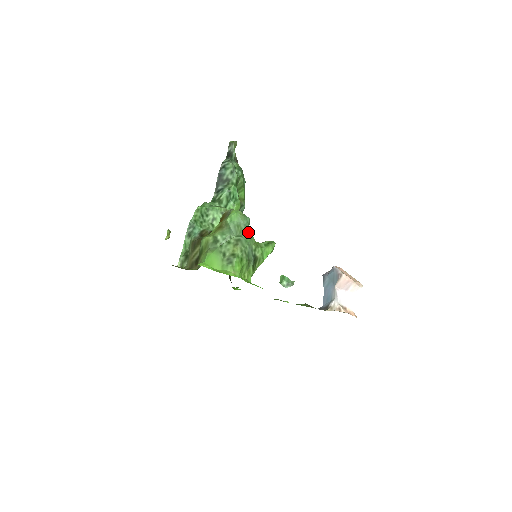
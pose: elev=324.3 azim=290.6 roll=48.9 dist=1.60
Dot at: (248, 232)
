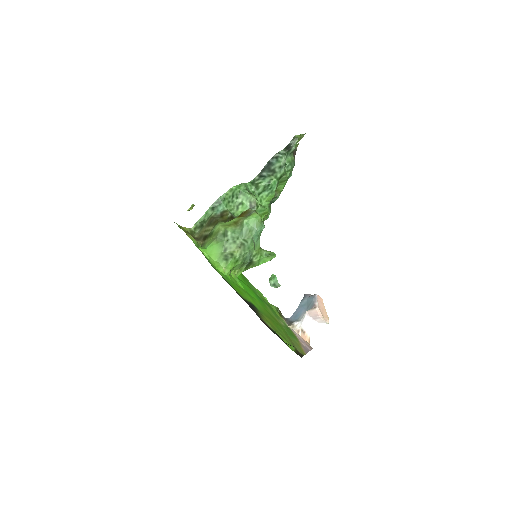
Dot at: (256, 239)
